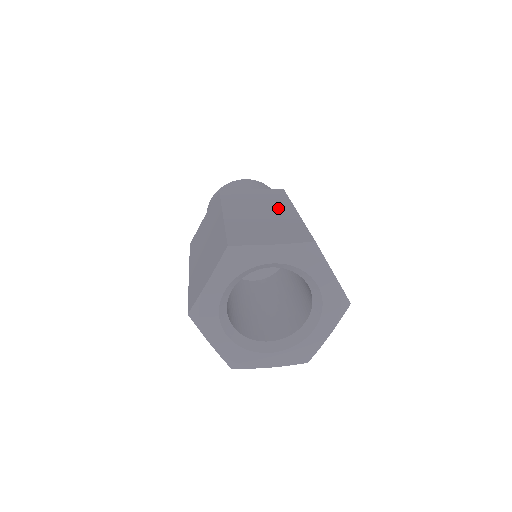
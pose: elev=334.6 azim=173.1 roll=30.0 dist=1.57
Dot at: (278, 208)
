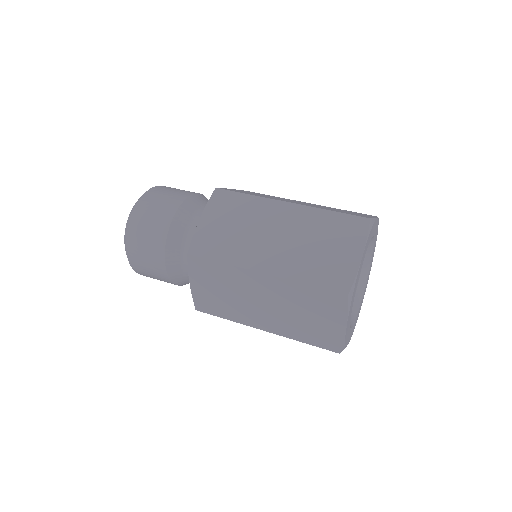
Dot at: occluded
